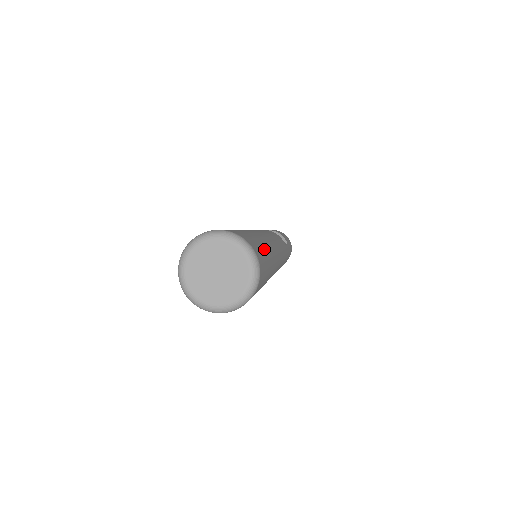
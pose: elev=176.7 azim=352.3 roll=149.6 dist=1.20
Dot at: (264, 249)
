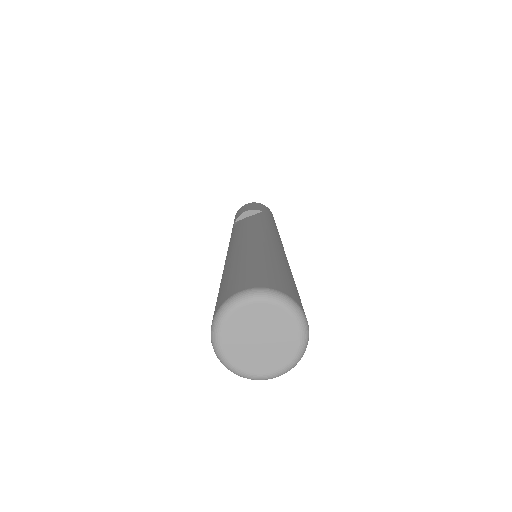
Dot at: (265, 265)
